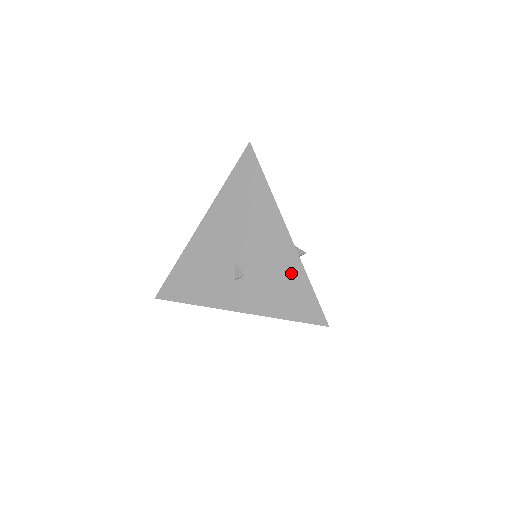
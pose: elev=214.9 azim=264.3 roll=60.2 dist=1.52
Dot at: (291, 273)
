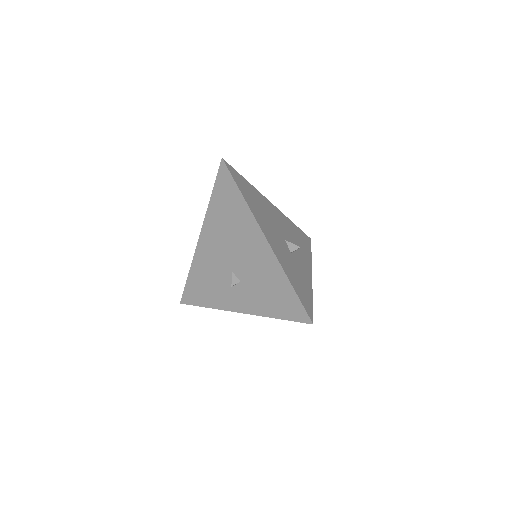
Dot at: (275, 277)
